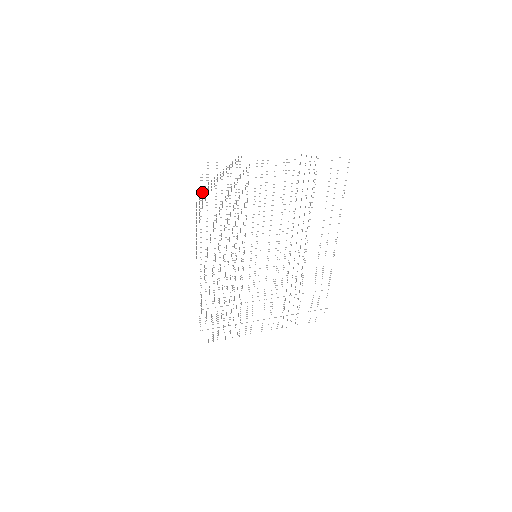
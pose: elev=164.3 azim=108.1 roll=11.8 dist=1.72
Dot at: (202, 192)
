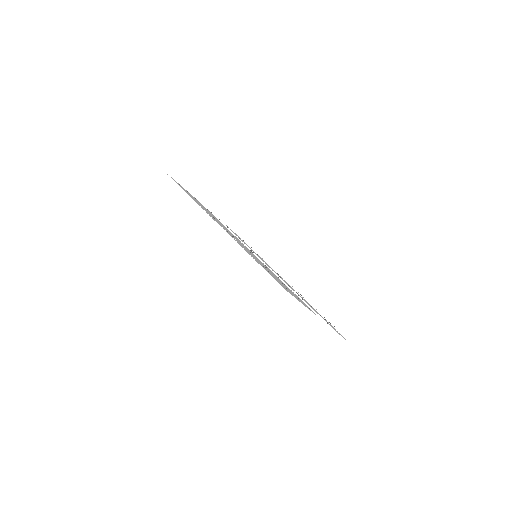
Dot at: (186, 192)
